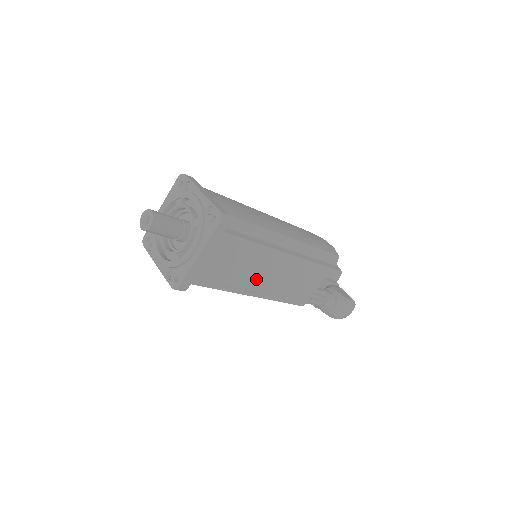
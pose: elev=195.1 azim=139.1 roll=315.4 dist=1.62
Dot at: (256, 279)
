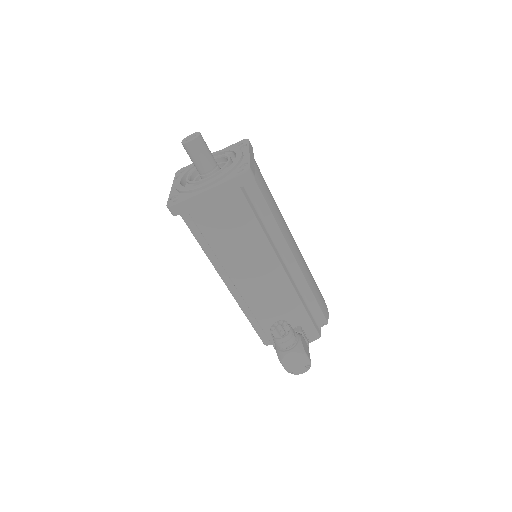
Dot at: (240, 264)
